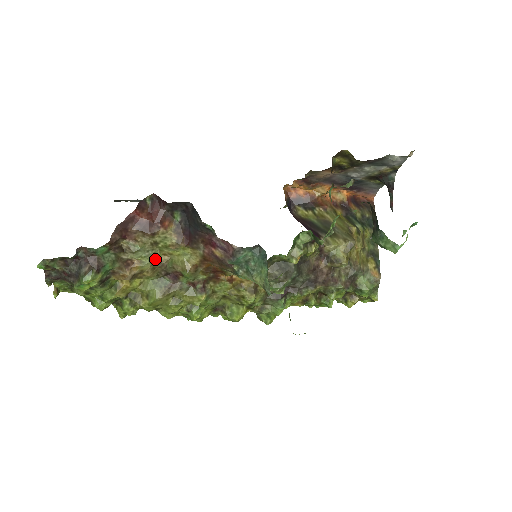
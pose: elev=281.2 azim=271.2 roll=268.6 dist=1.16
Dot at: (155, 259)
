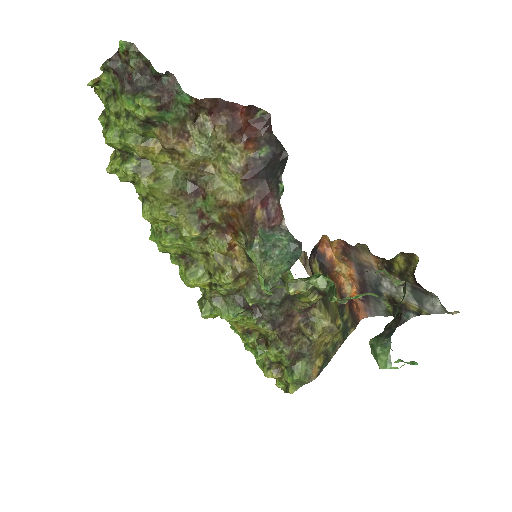
Dot at: (204, 159)
